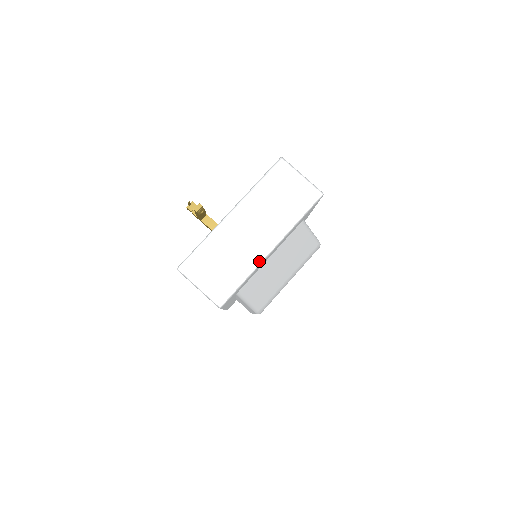
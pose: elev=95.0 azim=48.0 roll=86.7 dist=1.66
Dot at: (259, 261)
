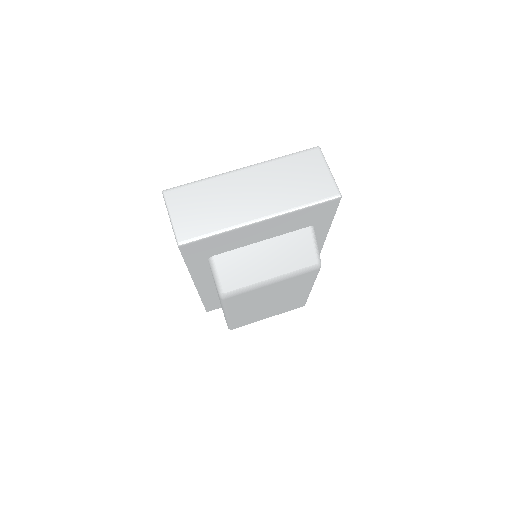
Dot at: (242, 223)
